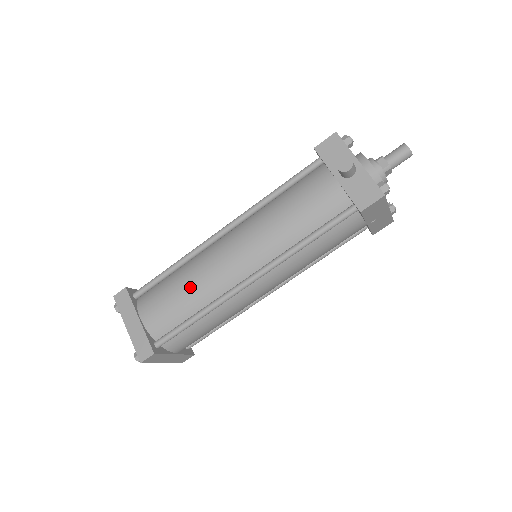
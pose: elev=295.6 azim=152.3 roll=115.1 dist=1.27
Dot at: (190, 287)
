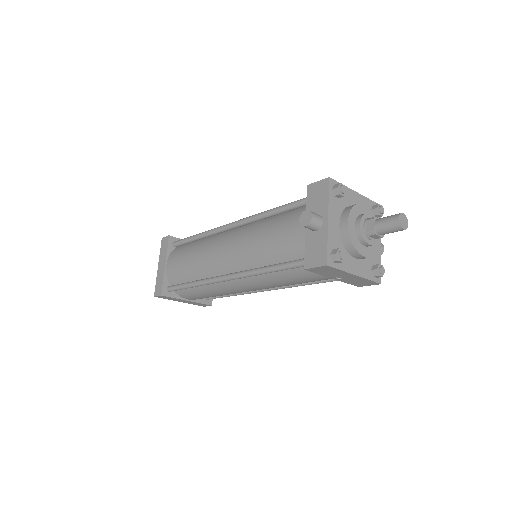
Dot at: (195, 259)
